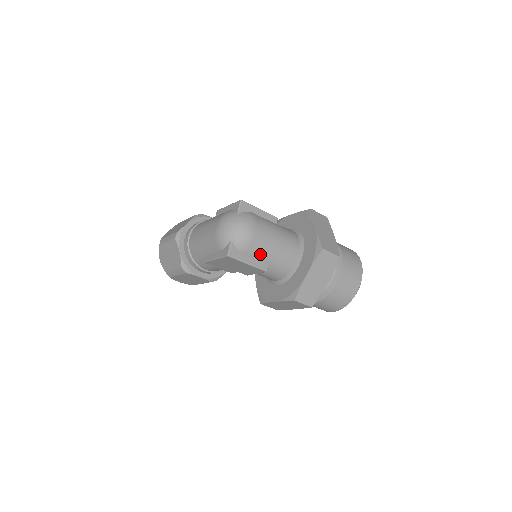
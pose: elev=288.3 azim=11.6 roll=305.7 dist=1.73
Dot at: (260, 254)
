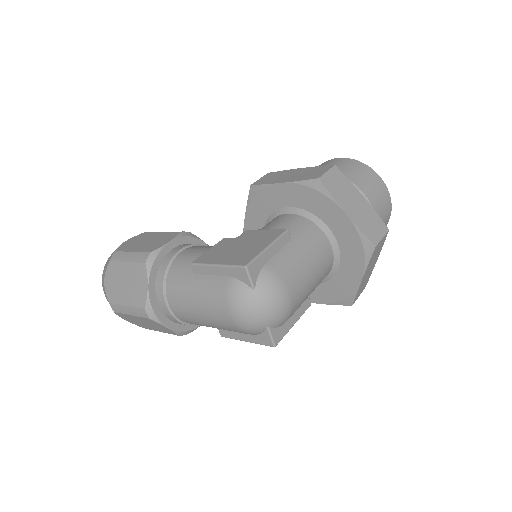
Dot at: (301, 303)
